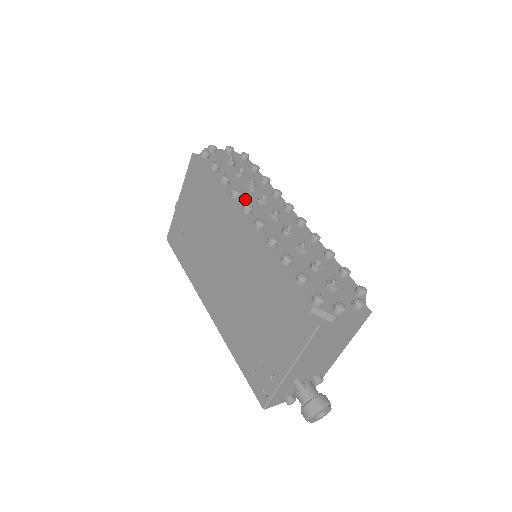
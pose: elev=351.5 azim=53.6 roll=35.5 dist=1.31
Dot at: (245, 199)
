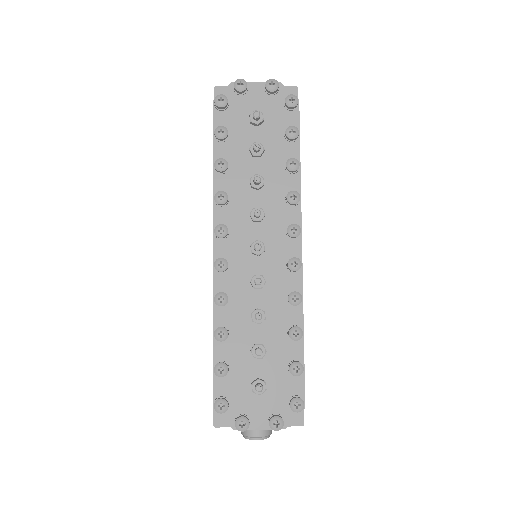
Dot at: (234, 206)
